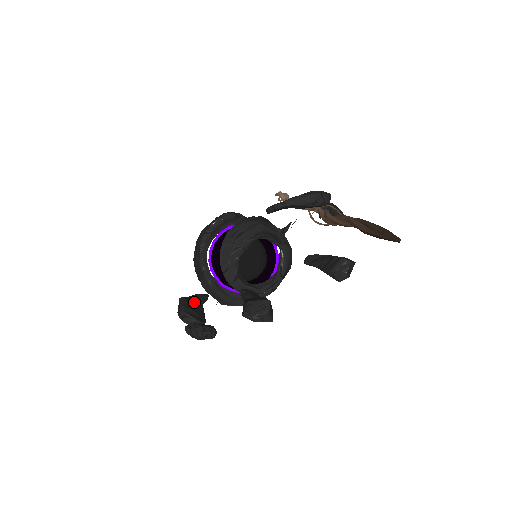
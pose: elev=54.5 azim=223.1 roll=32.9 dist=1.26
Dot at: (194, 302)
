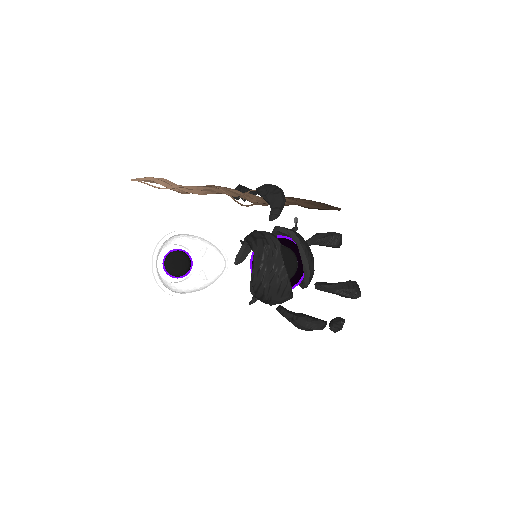
Dot at: (305, 315)
